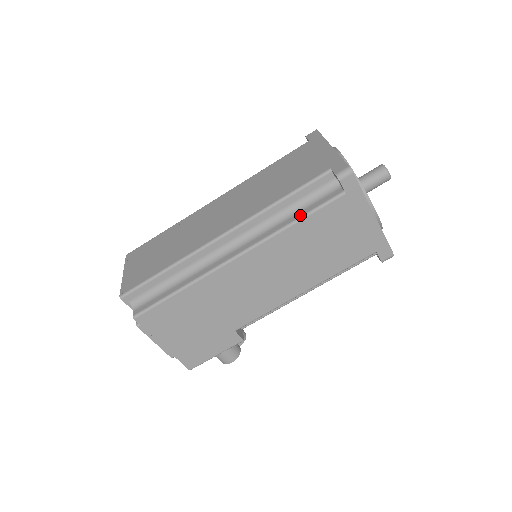
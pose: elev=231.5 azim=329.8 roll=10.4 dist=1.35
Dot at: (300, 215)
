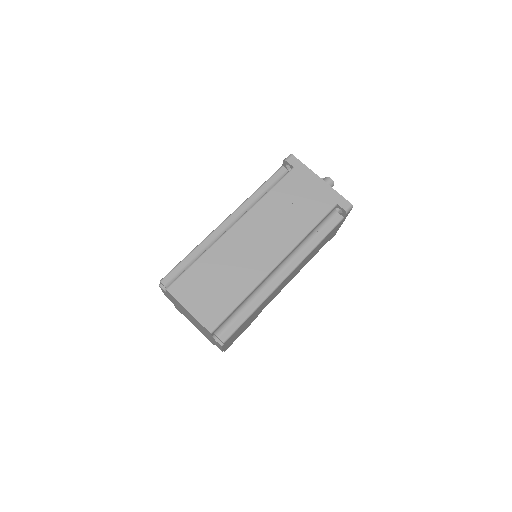
Dot at: (321, 237)
